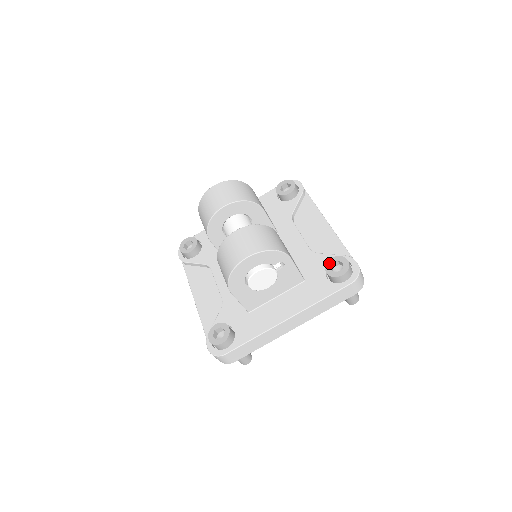
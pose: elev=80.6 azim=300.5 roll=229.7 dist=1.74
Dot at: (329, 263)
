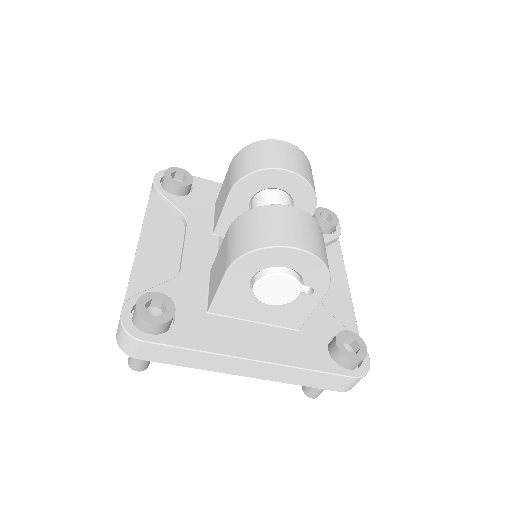
Dot at: (344, 334)
